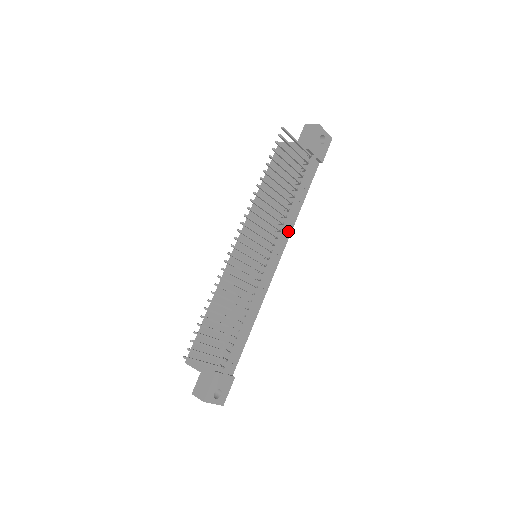
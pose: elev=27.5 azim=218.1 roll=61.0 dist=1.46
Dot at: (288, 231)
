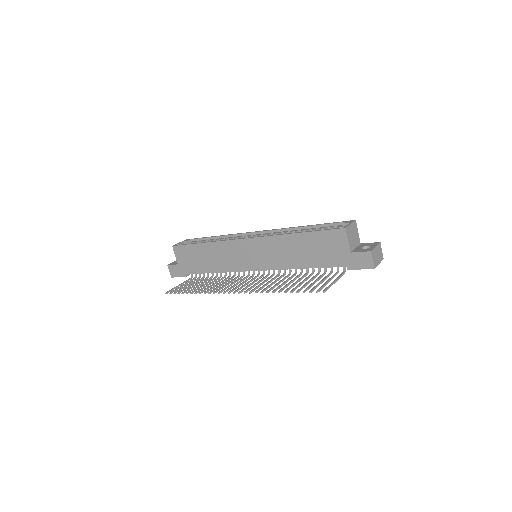
Dot at: occluded
